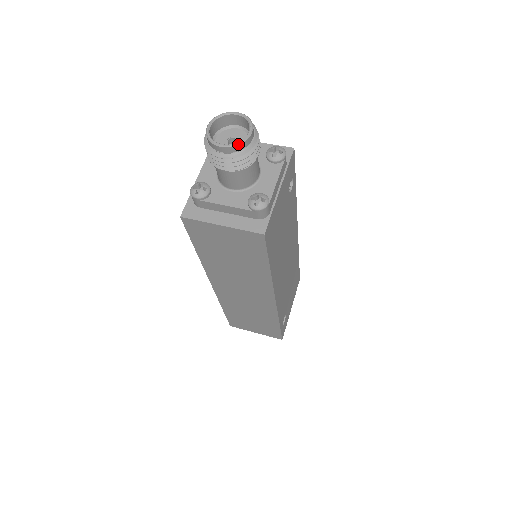
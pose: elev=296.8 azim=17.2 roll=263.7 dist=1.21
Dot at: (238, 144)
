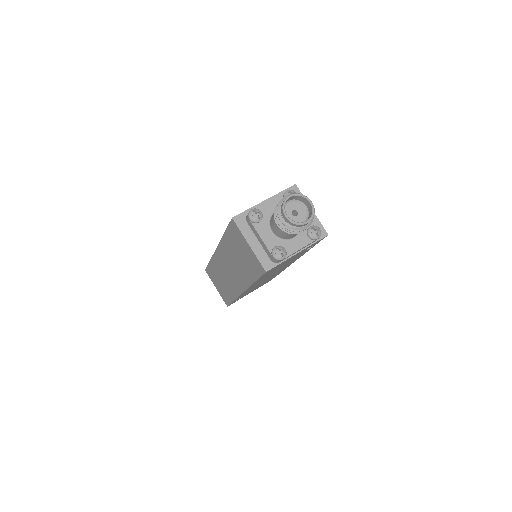
Dot at: (295, 223)
